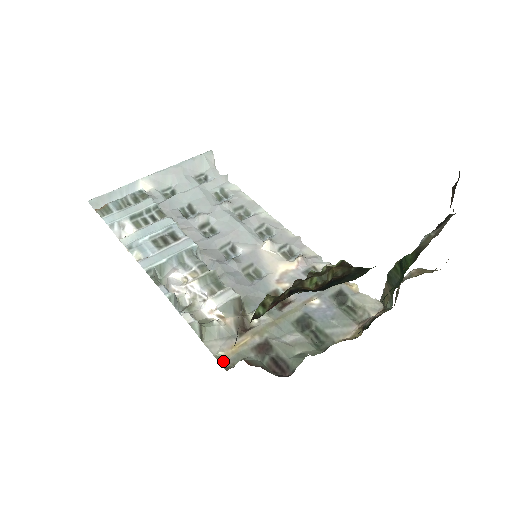
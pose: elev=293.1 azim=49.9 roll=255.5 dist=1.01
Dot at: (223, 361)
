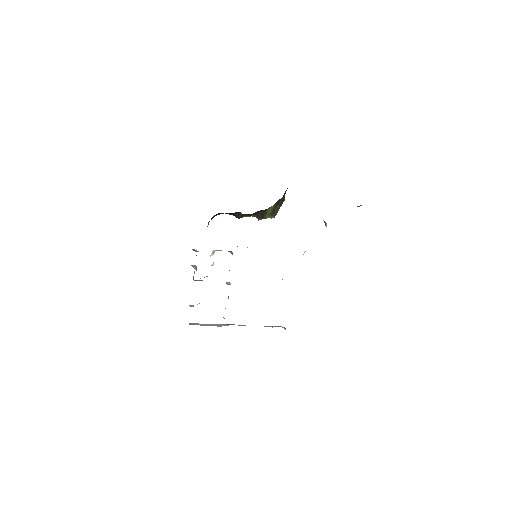
Dot at: occluded
